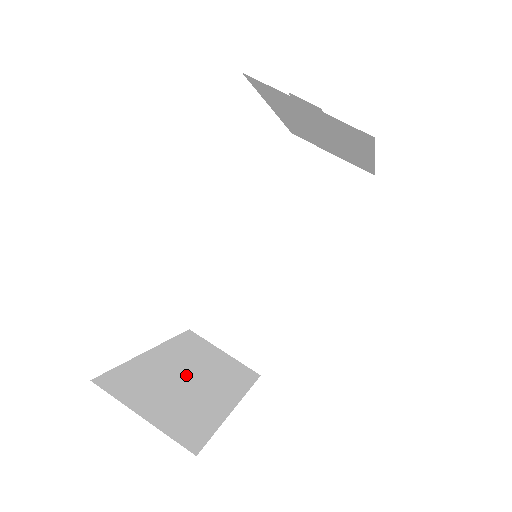
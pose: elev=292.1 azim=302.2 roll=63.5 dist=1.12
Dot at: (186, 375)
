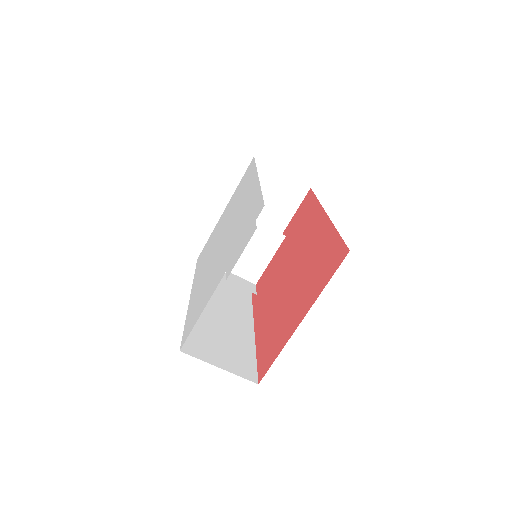
Dot at: occluded
